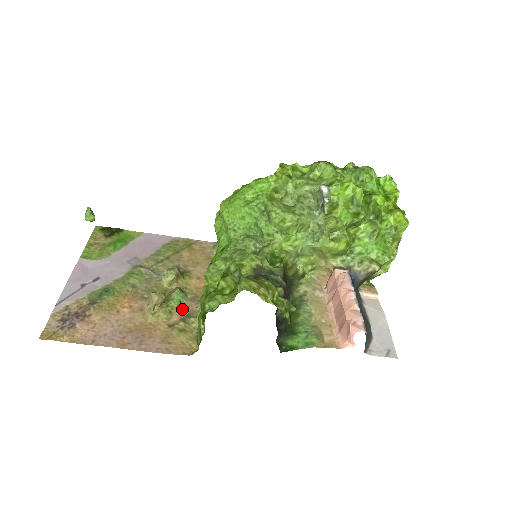
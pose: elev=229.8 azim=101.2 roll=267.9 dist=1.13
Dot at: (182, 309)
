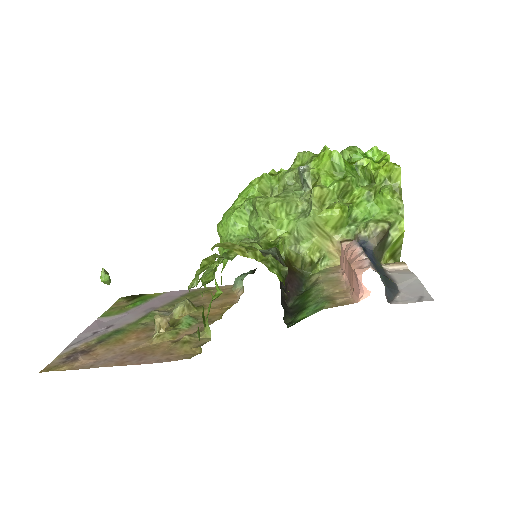
Dot at: (191, 329)
